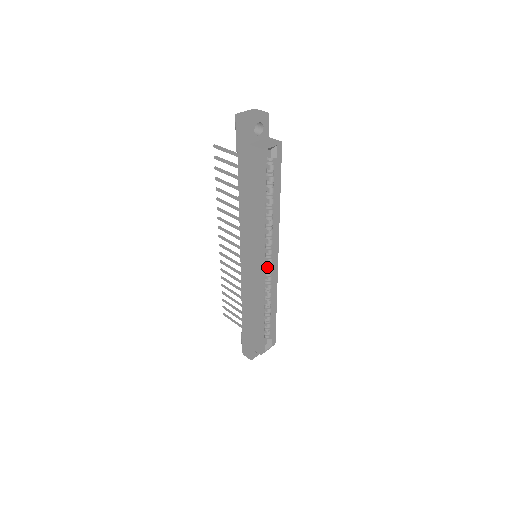
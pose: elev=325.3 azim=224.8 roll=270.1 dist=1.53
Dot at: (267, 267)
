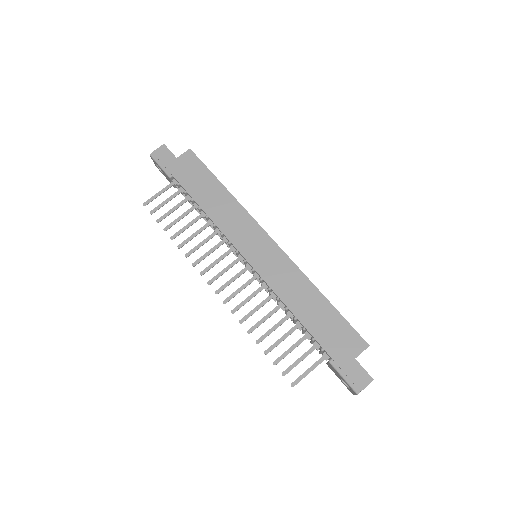
Dot at: occluded
